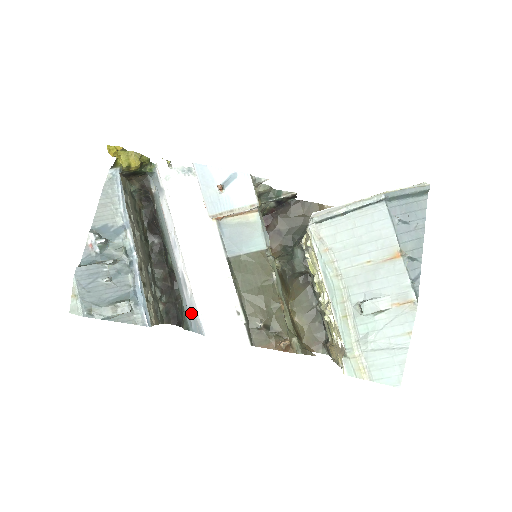
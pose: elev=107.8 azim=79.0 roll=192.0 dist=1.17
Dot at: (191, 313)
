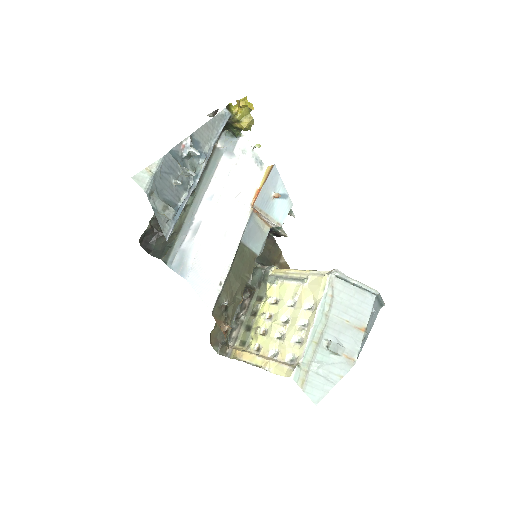
Dot at: (182, 254)
